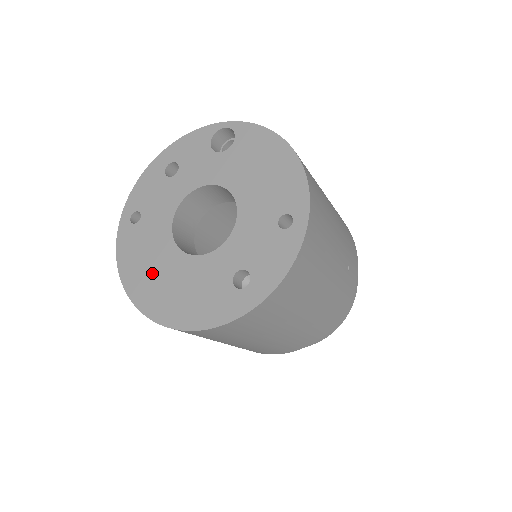
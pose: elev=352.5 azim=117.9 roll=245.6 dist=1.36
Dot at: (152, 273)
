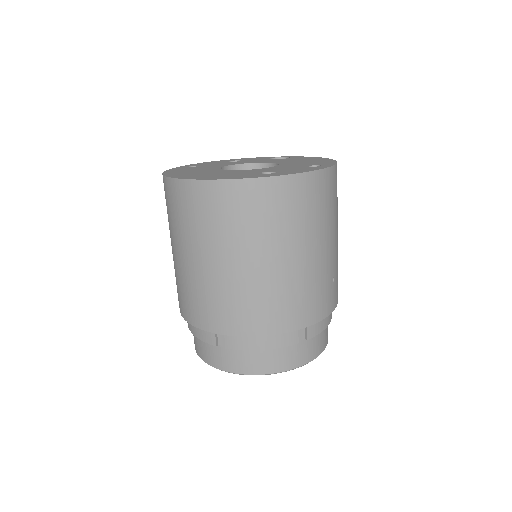
Dot at: (193, 172)
